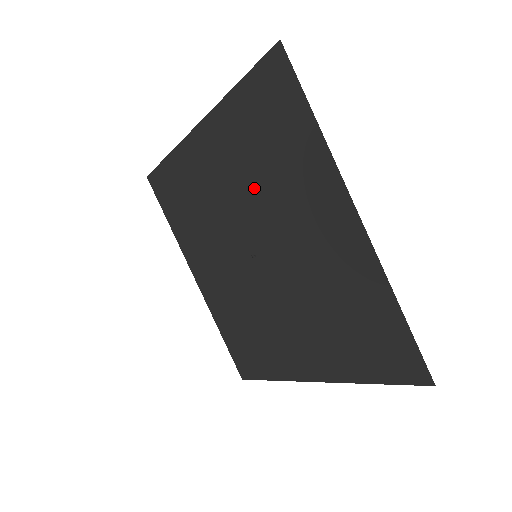
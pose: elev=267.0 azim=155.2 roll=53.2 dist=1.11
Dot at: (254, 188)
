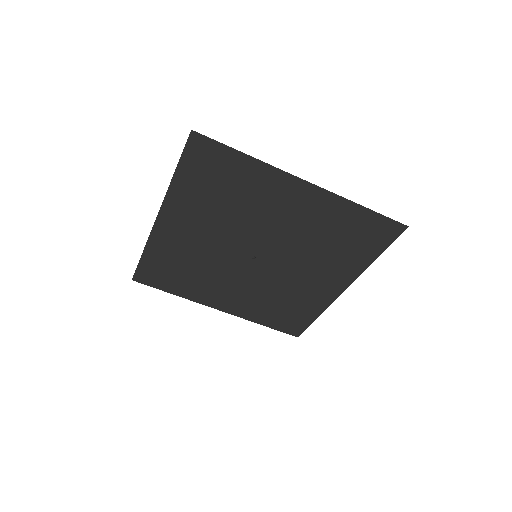
Dot at: (228, 219)
